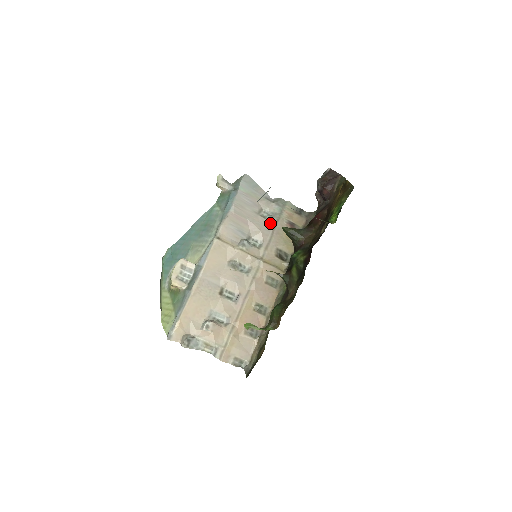
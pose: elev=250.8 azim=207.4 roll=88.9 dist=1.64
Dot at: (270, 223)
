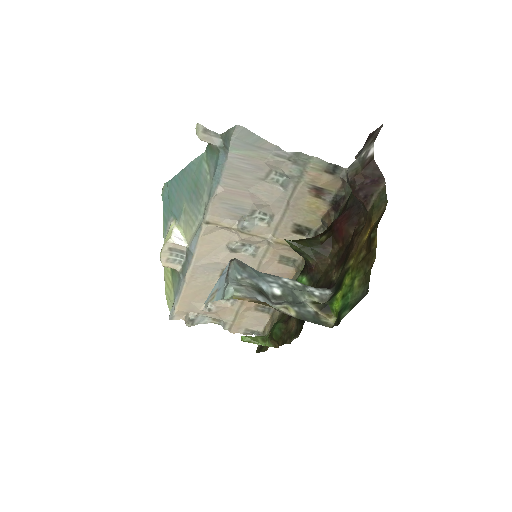
Dot at: (283, 191)
